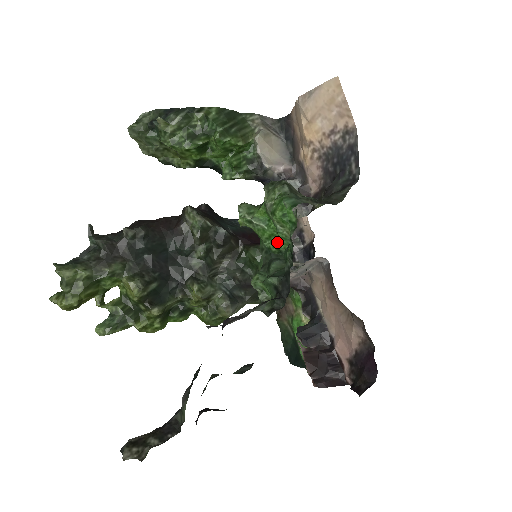
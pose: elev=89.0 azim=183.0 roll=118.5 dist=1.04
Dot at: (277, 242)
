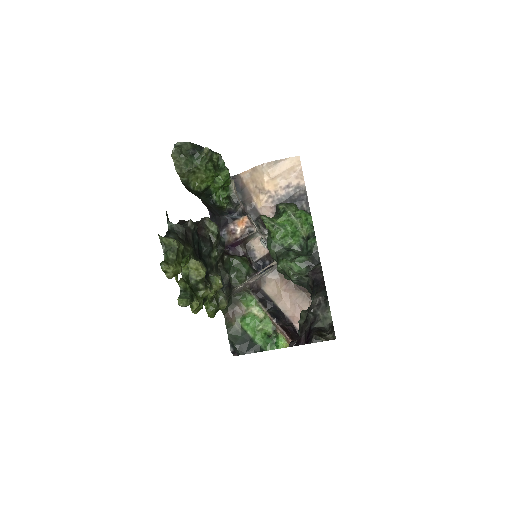
Dot at: (289, 240)
